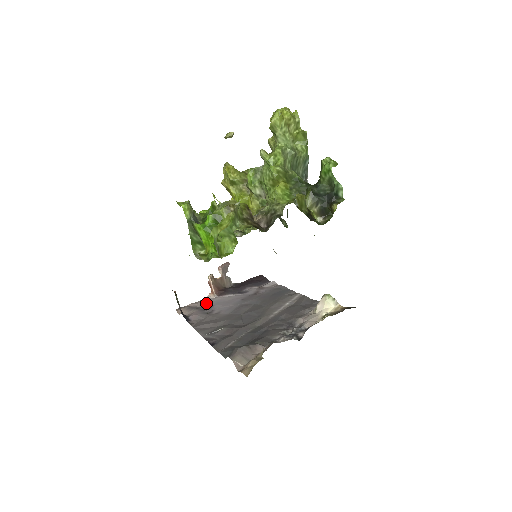
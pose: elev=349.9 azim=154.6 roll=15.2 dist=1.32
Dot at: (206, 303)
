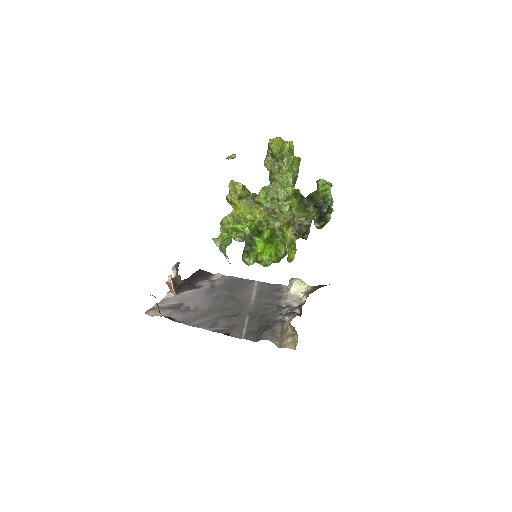
Dot at: (172, 302)
